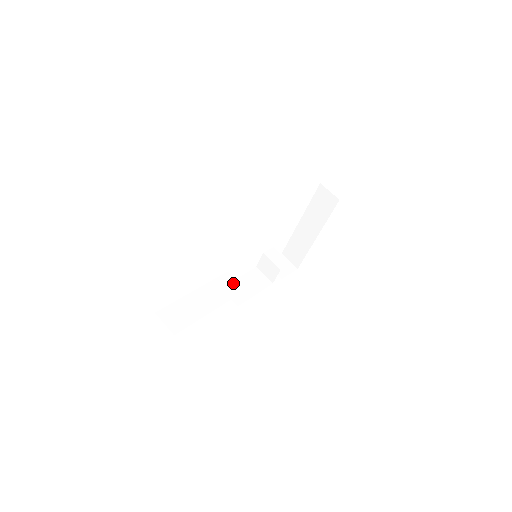
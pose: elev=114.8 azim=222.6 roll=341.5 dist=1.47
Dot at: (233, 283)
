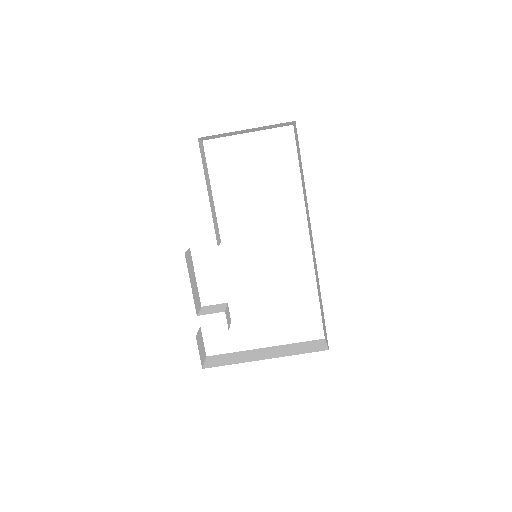
Dot at: occluded
